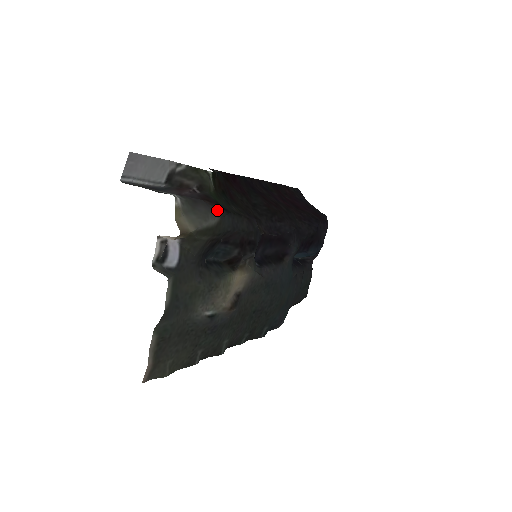
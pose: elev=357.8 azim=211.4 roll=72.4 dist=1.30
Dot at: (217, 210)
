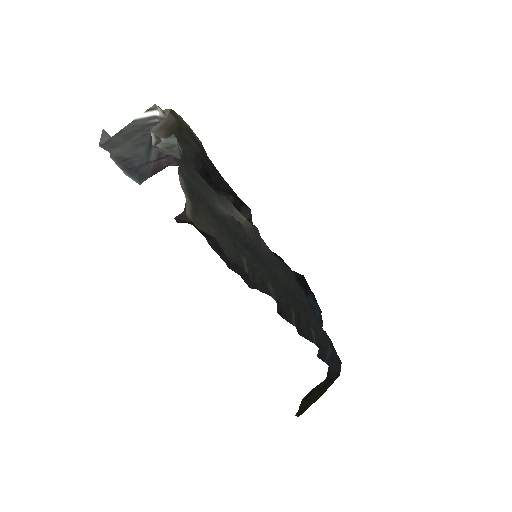
Dot at: occluded
